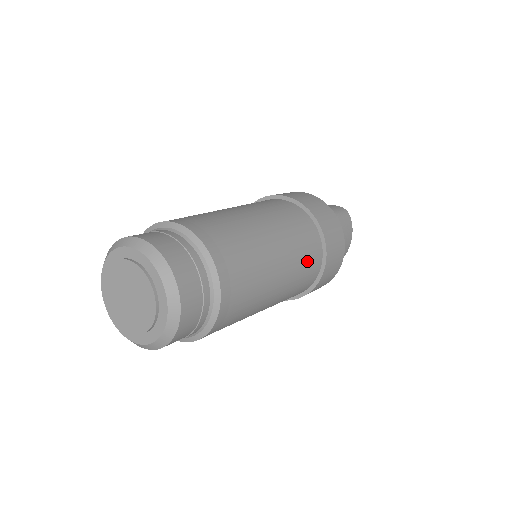
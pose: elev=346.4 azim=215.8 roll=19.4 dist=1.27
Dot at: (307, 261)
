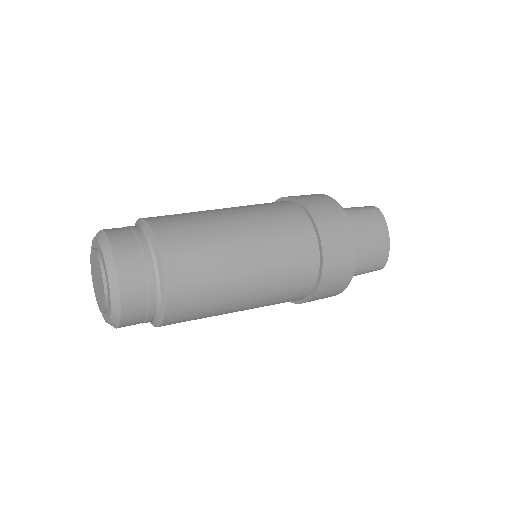
Dot at: (292, 245)
